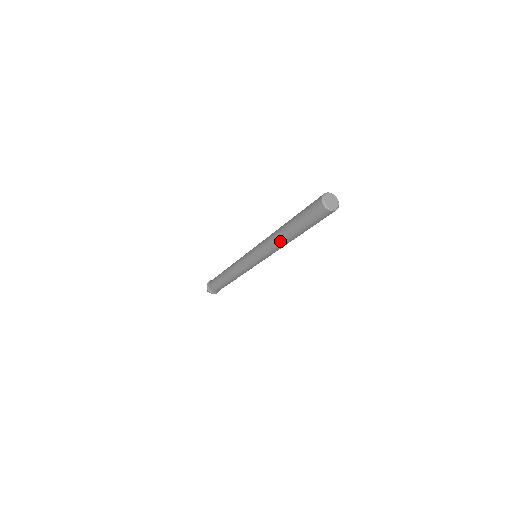
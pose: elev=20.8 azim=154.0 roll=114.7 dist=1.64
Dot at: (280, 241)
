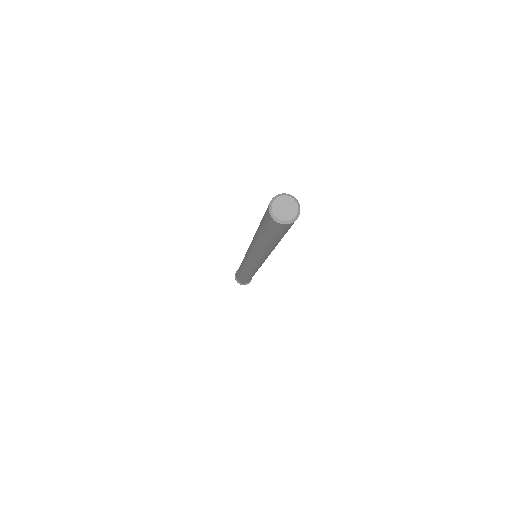
Dot at: (257, 248)
